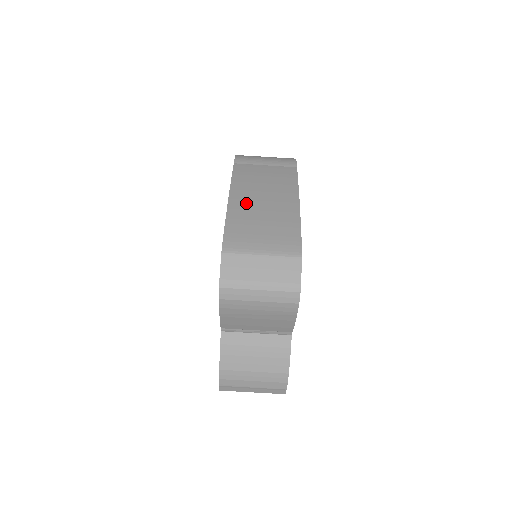
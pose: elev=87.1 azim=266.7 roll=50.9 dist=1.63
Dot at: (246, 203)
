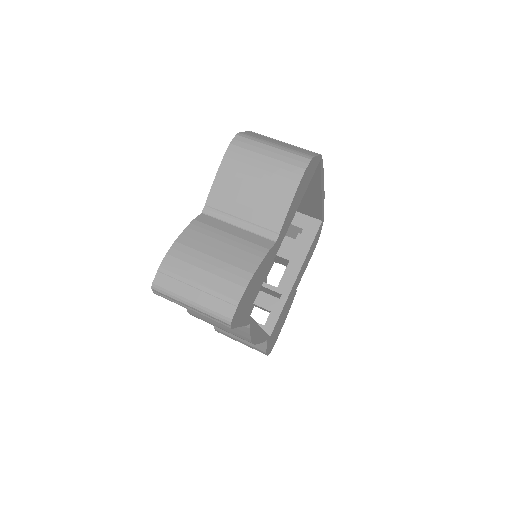
Dot at: occluded
